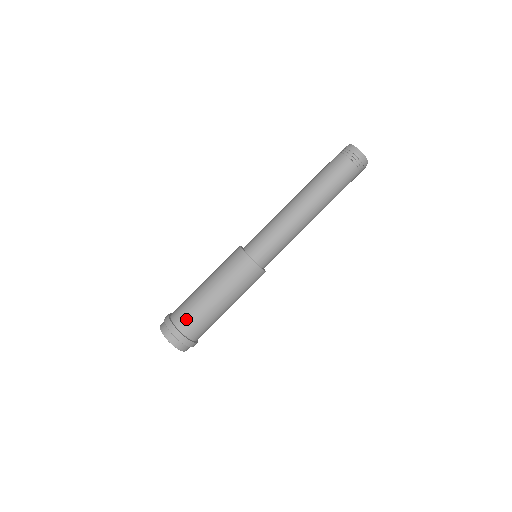
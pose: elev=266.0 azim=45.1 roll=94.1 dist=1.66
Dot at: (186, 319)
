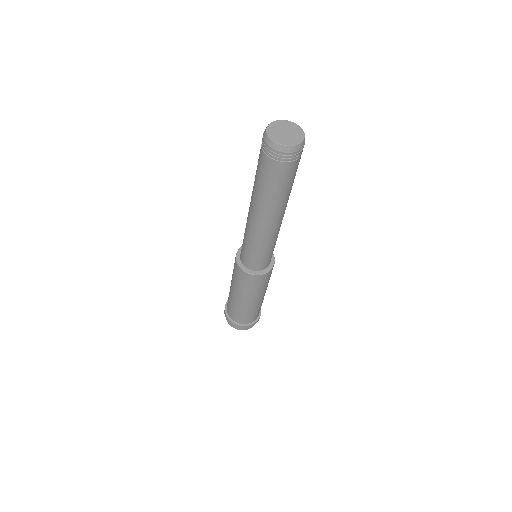
Dot at: (244, 319)
